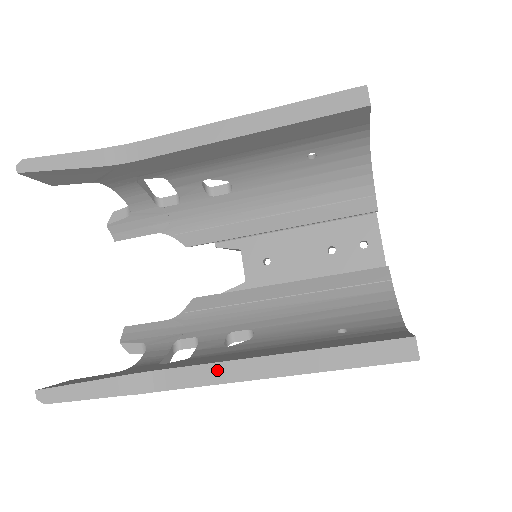
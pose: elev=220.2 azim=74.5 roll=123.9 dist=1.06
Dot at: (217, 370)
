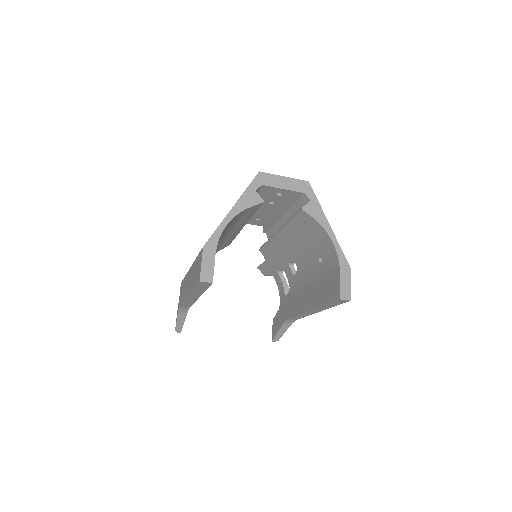
Dot at: (302, 315)
